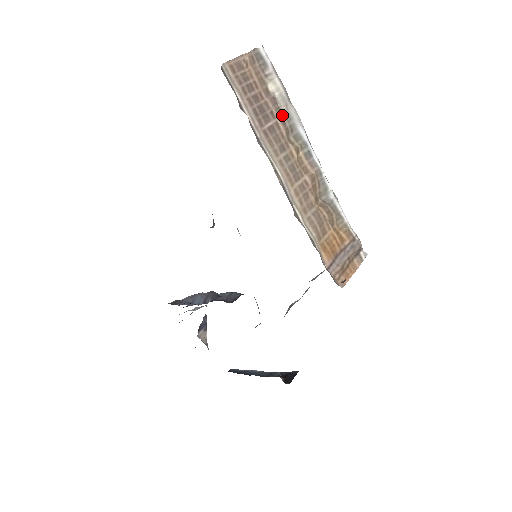
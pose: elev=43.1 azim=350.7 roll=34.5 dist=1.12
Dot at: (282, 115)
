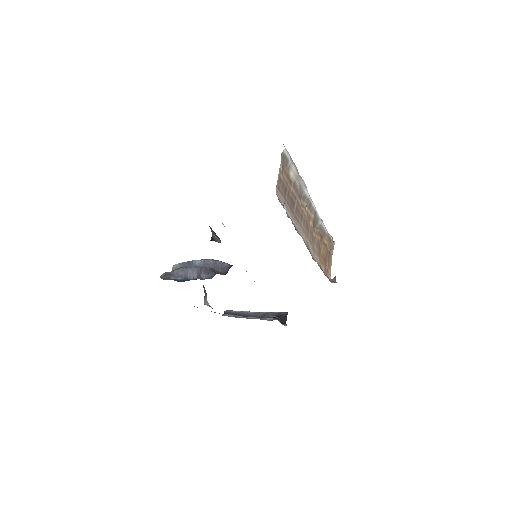
Dot at: (298, 191)
